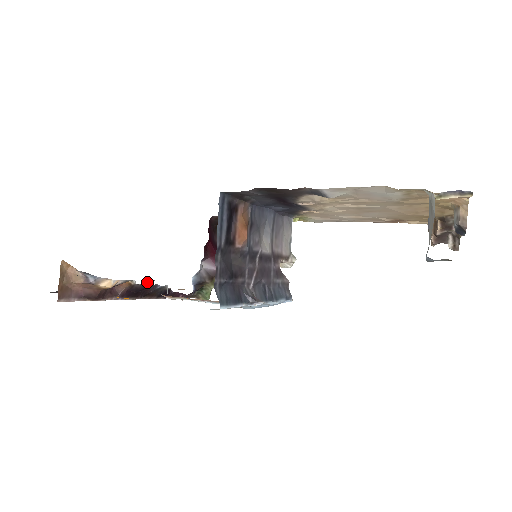
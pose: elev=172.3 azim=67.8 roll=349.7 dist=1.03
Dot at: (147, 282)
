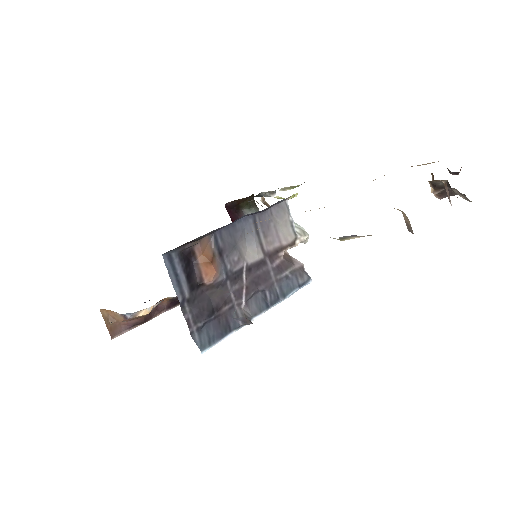
Dot at: occluded
